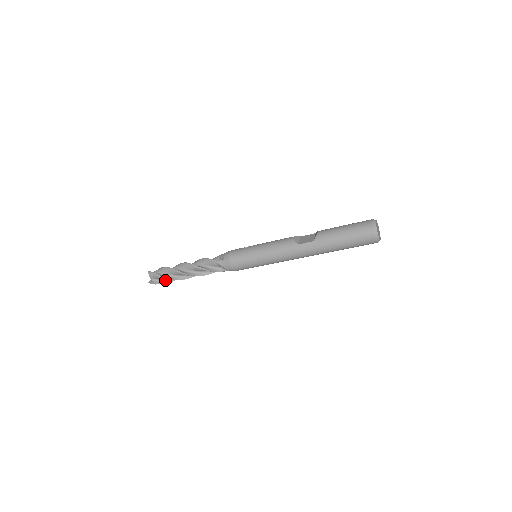
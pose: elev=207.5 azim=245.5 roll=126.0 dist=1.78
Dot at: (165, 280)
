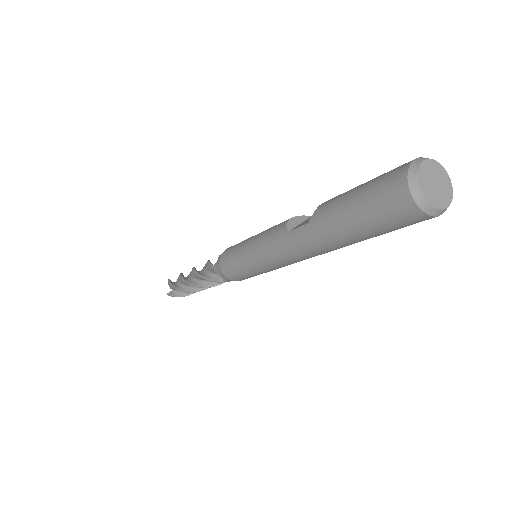
Dot at: (183, 292)
